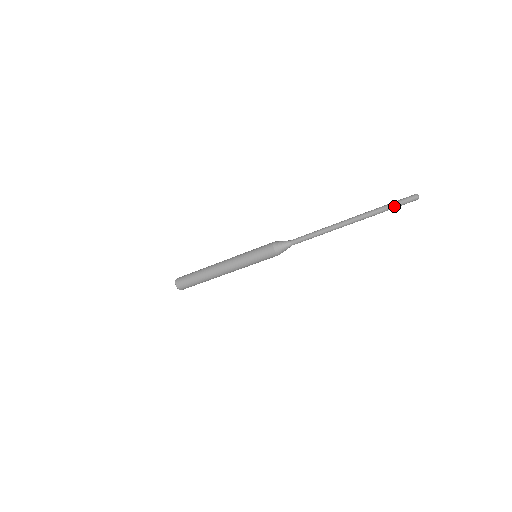
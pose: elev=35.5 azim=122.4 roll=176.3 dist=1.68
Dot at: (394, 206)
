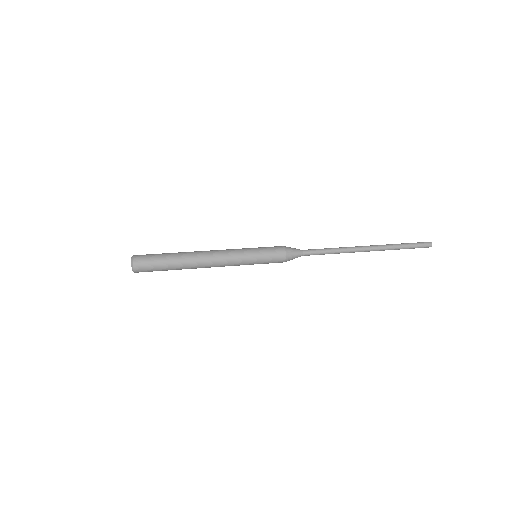
Dot at: (409, 248)
